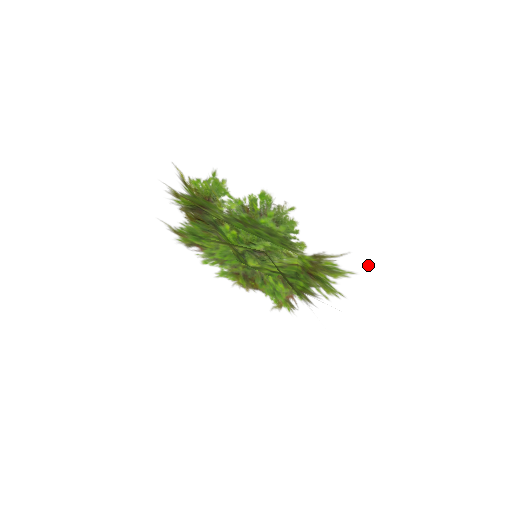
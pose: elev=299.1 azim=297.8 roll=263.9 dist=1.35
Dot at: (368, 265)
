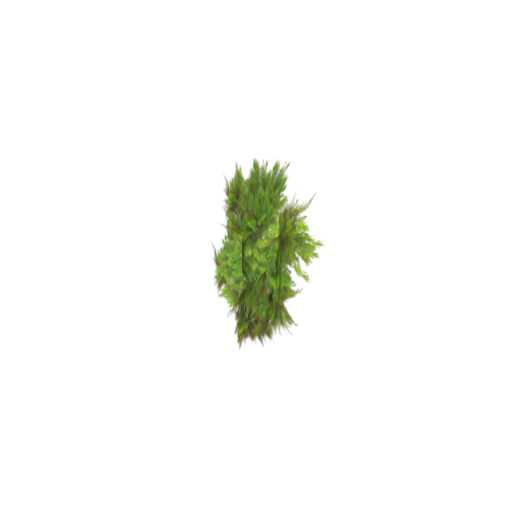
Dot at: (306, 139)
